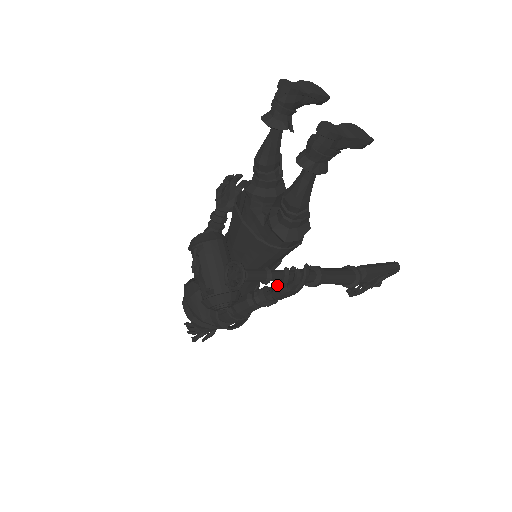
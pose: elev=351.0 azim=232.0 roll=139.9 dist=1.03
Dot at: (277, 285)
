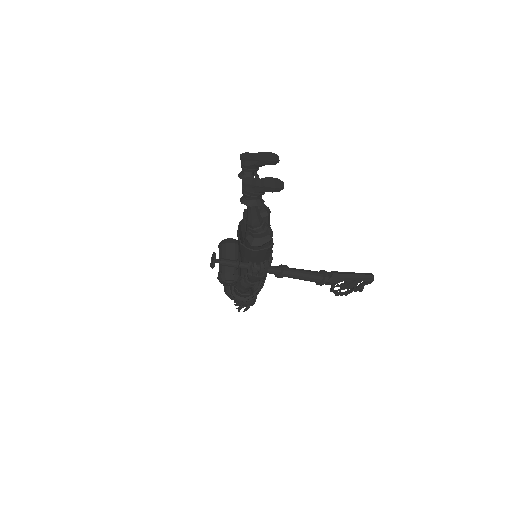
Dot at: (247, 272)
